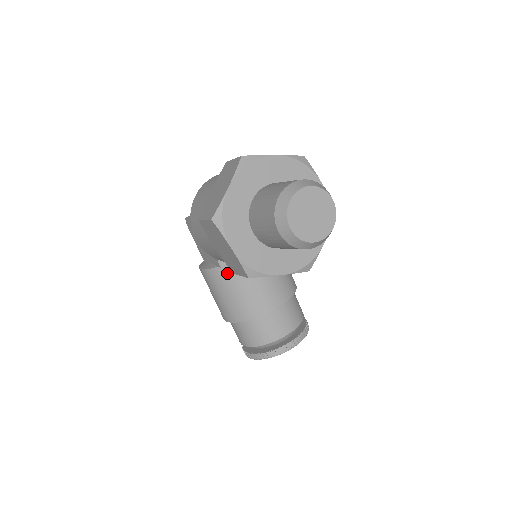
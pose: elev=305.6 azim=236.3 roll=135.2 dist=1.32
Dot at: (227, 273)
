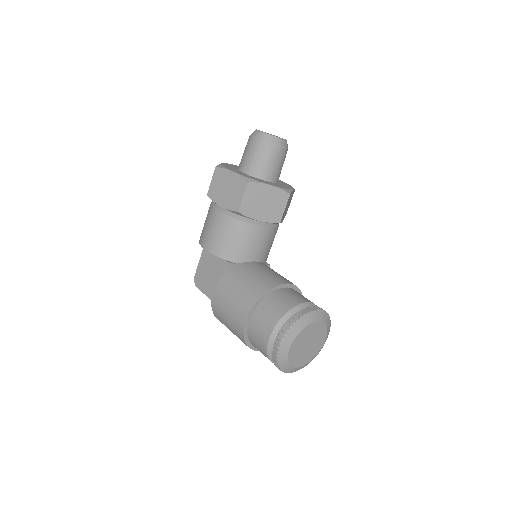
Dot at: (236, 270)
